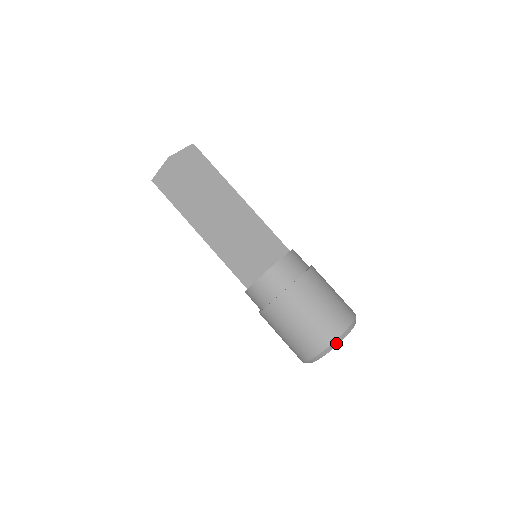
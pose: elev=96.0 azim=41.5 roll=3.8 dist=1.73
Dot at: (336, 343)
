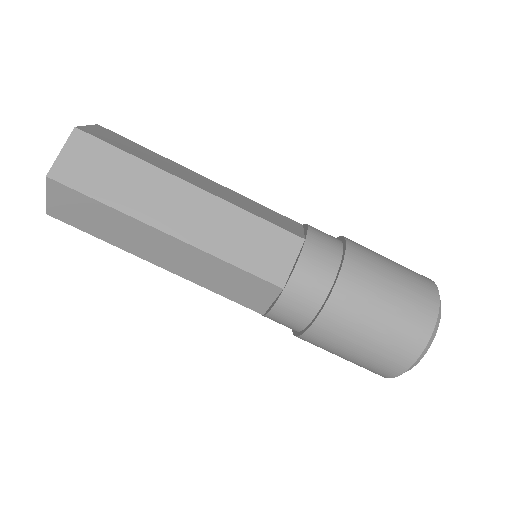
Dot at: (424, 353)
